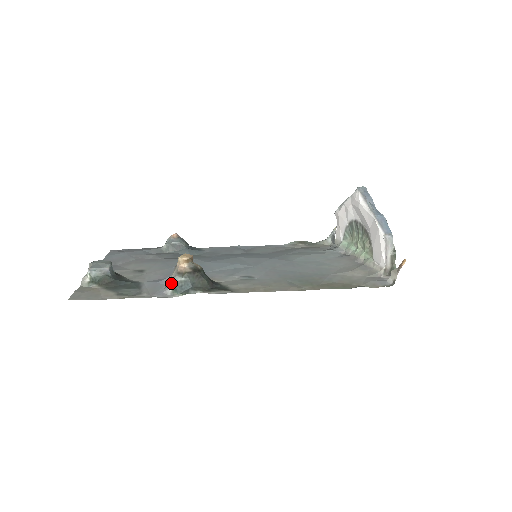
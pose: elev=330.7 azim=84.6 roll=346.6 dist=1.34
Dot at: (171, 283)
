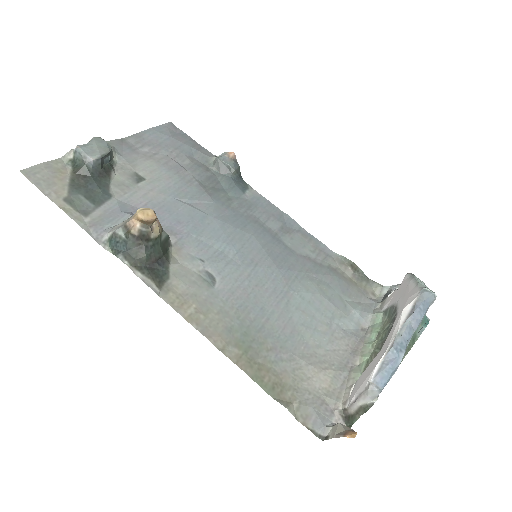
Dot at: (113, 230)
